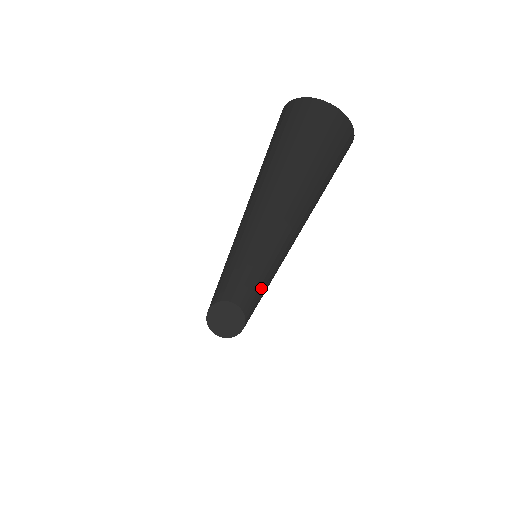
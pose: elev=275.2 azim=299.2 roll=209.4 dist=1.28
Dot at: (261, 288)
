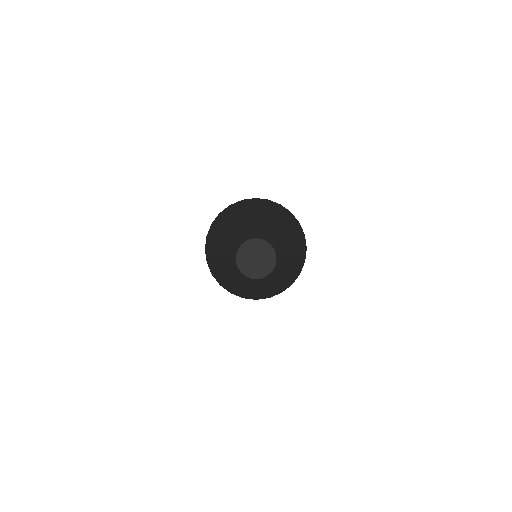
Dot at: occluded
